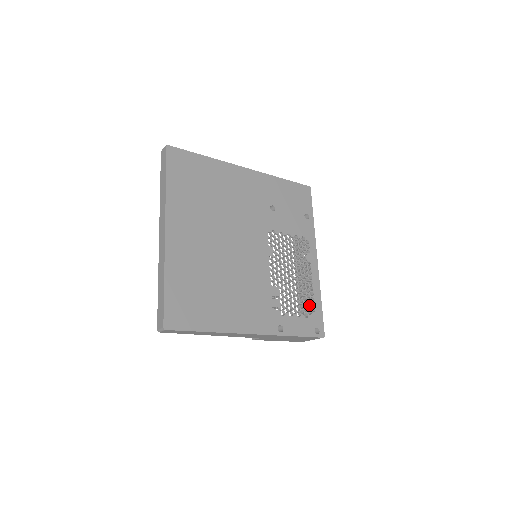
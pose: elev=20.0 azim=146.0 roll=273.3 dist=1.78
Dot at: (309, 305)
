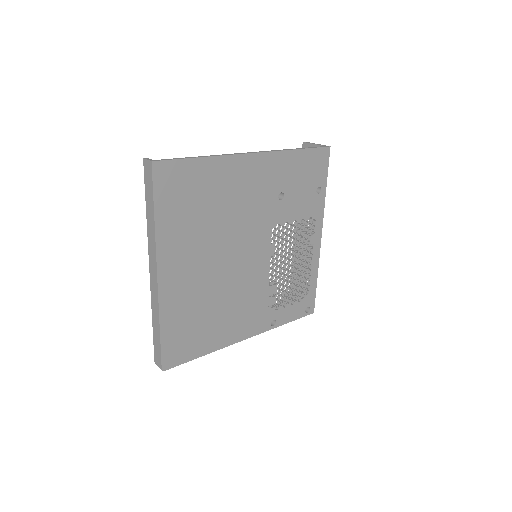
Dot at: (304, 288)
